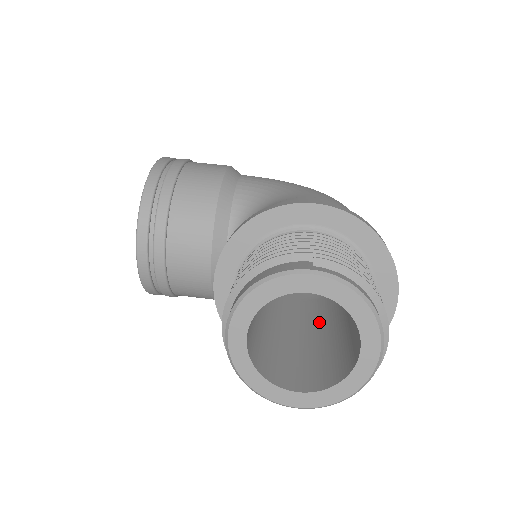
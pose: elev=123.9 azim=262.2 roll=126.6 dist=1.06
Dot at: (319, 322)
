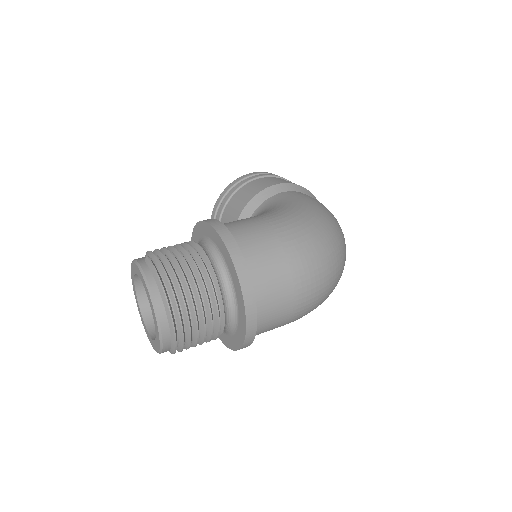
Dot at: occluded
